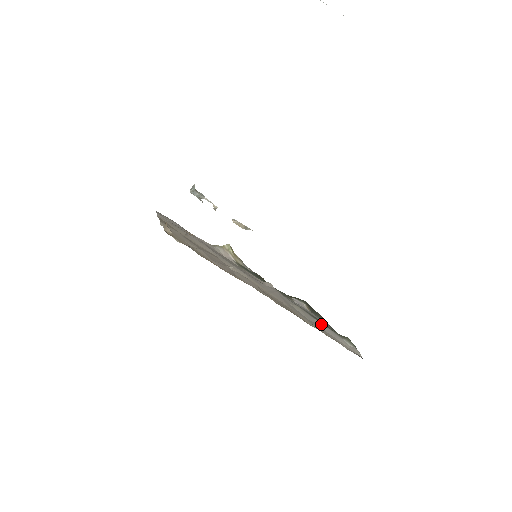
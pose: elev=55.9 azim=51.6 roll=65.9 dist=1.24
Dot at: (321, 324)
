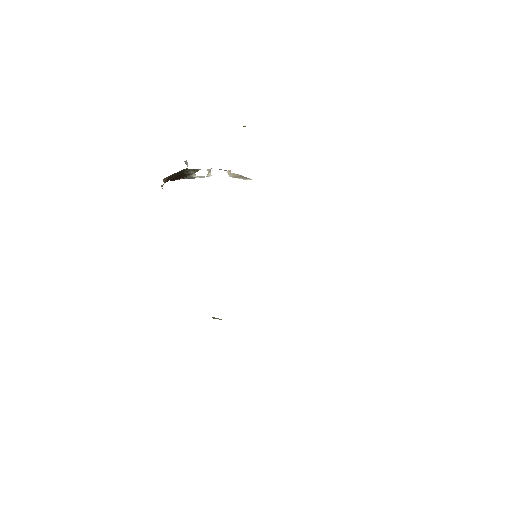
Dot at: occluded
